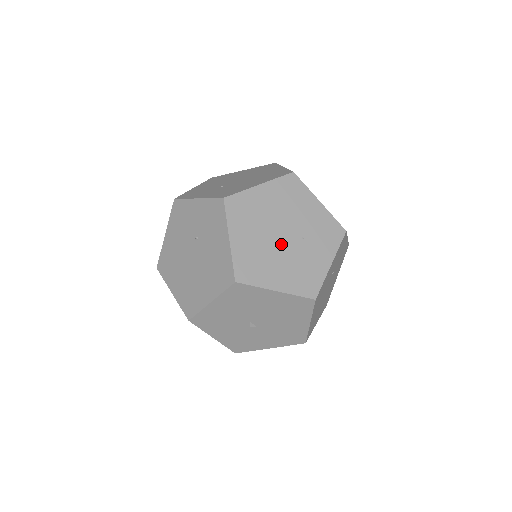
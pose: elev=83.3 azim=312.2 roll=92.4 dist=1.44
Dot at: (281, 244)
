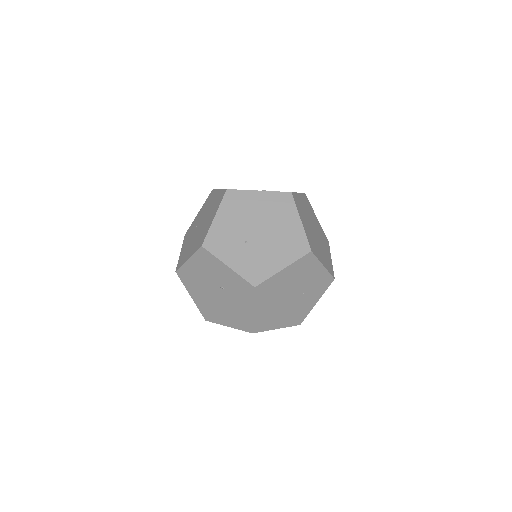
Dot at: (288, 302)
